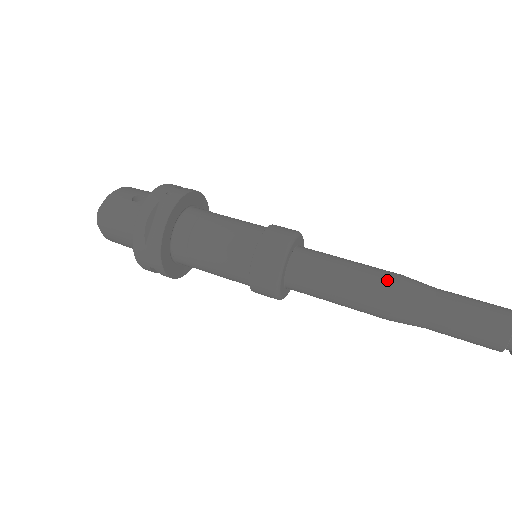
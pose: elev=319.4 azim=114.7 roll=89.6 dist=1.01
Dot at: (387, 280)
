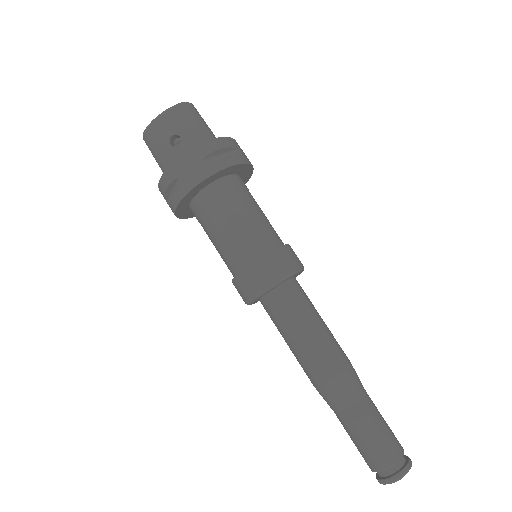
Dot at: (320, 372)
